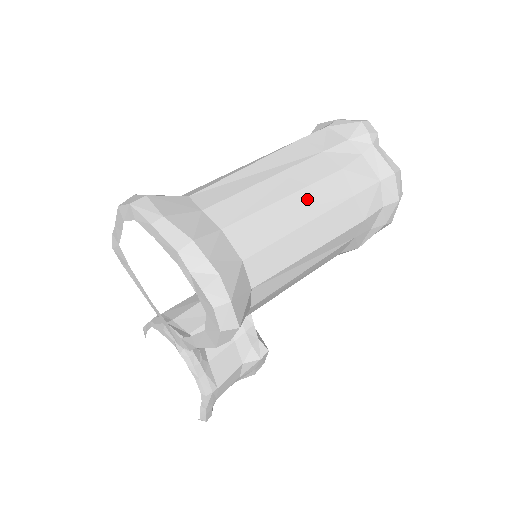
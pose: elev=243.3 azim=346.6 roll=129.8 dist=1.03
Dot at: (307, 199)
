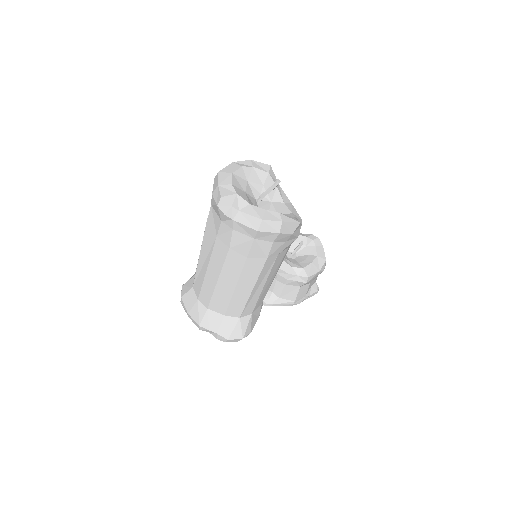
Dot at: (226, 276)
